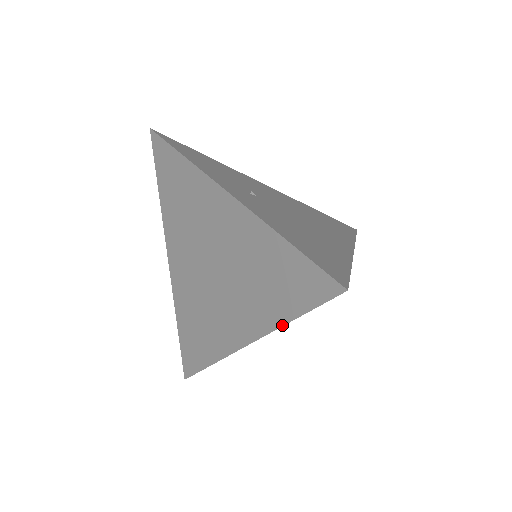
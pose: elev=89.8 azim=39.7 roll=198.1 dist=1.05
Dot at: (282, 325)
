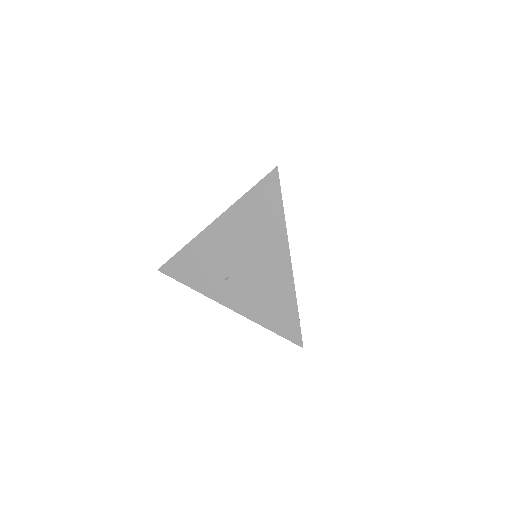
Dot at: occluded
